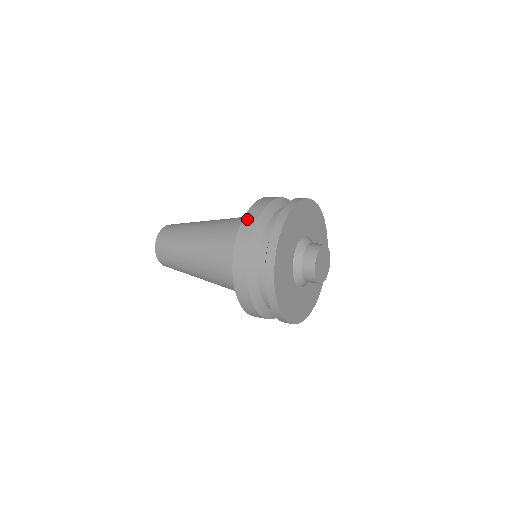
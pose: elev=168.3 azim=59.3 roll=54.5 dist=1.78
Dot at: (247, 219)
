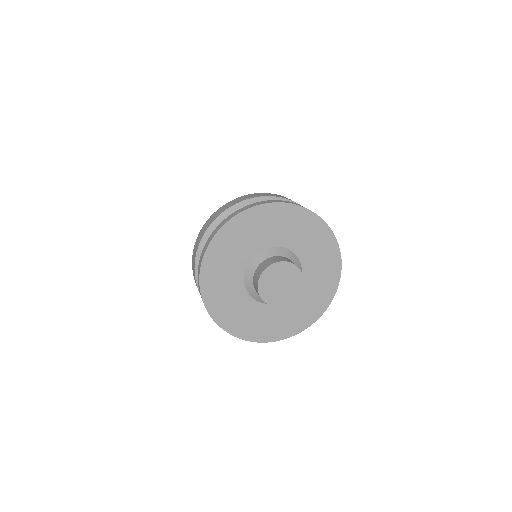
Dot at: (197, 241)
